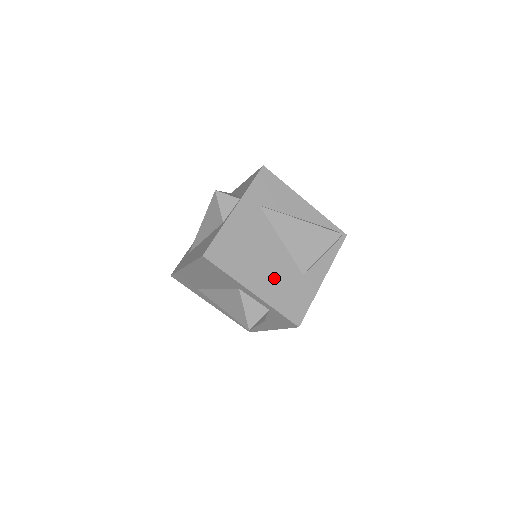
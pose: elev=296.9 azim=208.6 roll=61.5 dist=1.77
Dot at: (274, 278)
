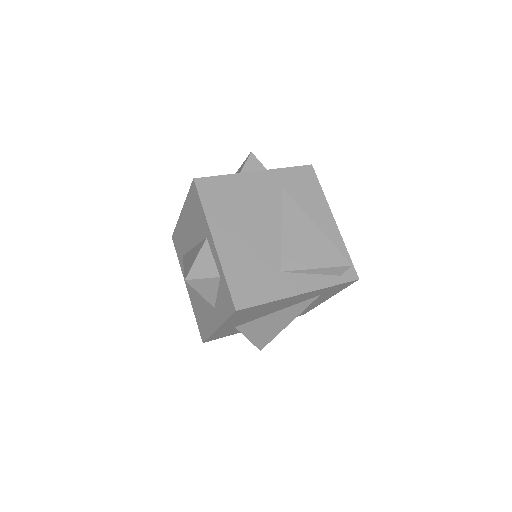
Dot at: (247, 249)
